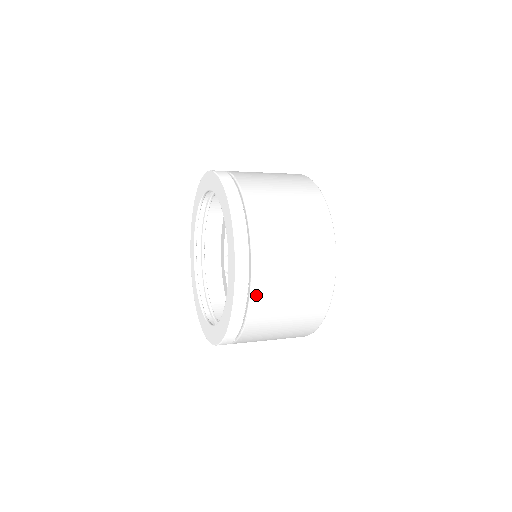
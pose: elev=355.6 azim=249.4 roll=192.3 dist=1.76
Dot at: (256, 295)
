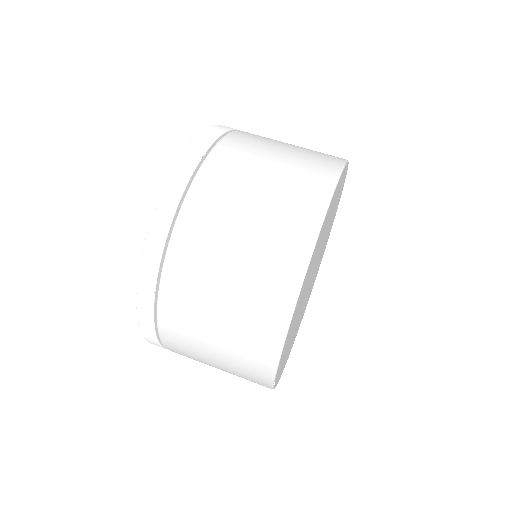
Dot at: (164, 312)
